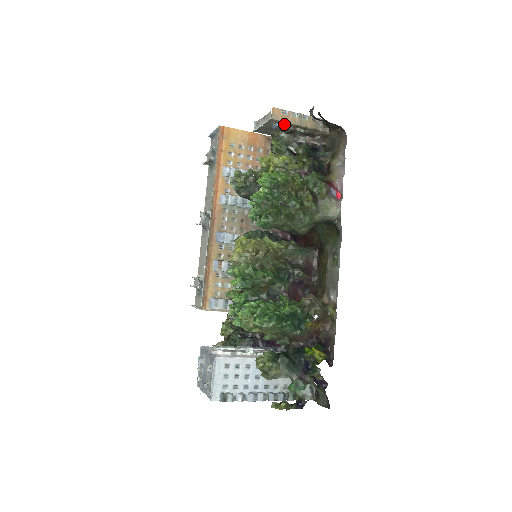
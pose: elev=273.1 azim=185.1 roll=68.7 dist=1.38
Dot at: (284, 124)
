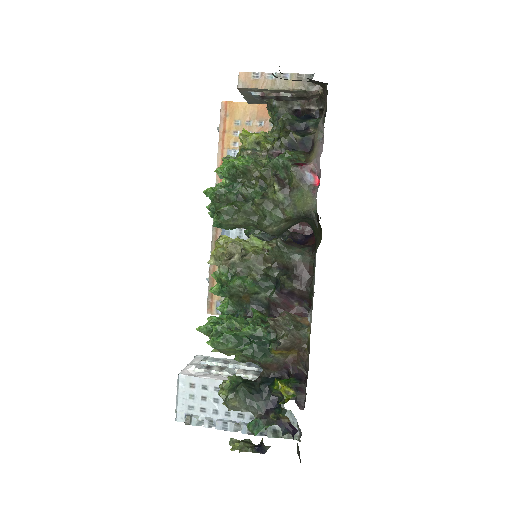
Dot at: (260, 91)
